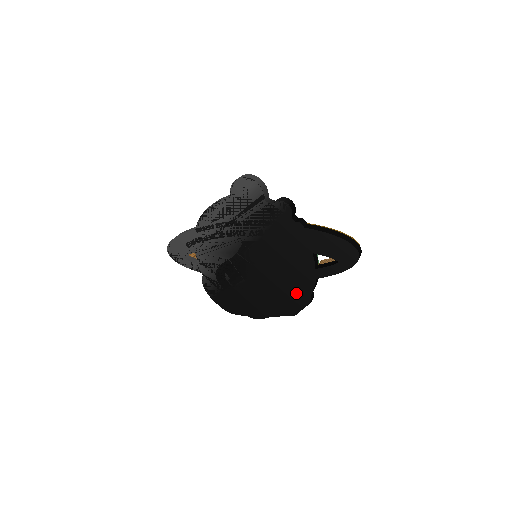
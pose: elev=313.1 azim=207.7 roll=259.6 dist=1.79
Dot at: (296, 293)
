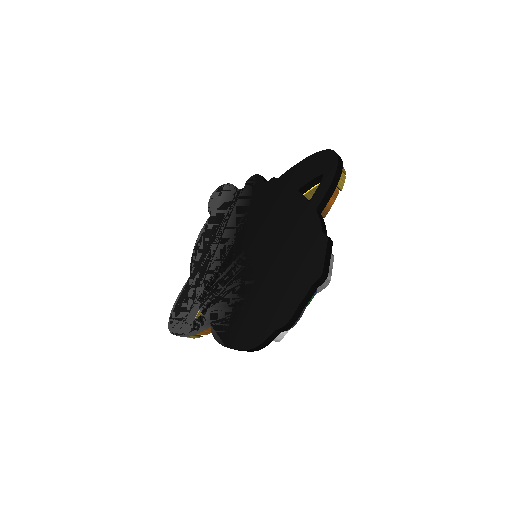
Dot at: (308, 244)
